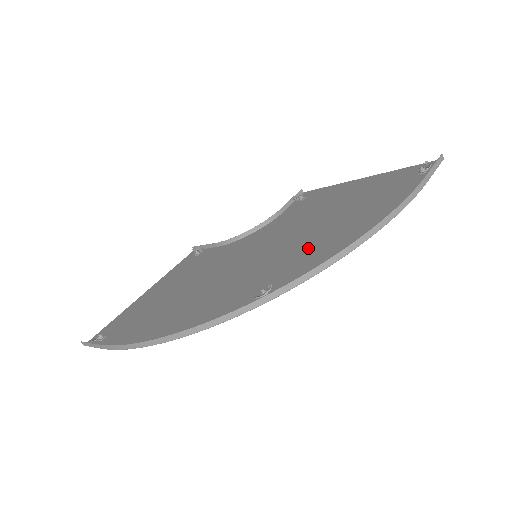
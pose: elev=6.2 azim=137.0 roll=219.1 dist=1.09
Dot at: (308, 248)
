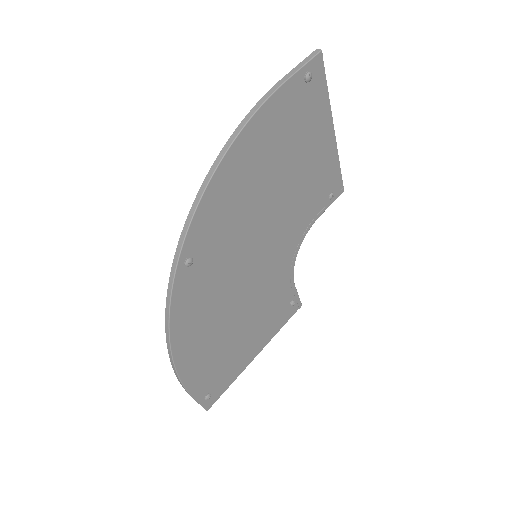
Dot at: (238, 211)
